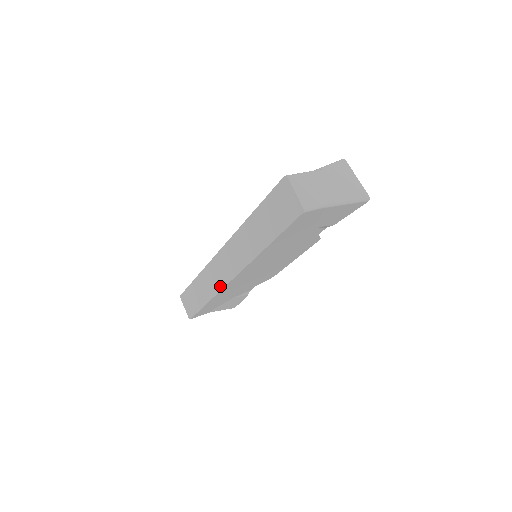
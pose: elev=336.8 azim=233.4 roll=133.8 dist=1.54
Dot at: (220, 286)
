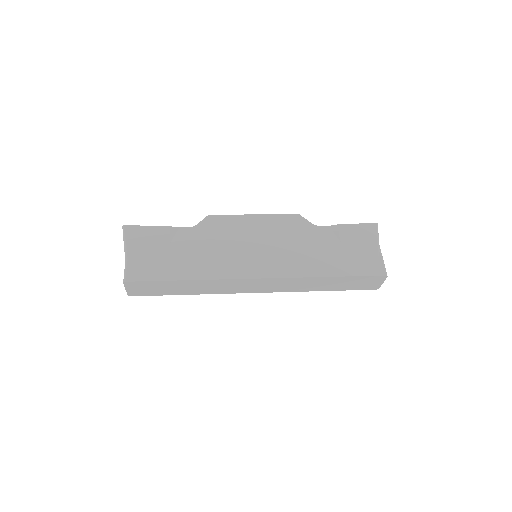
Dot at: (231, 292)
